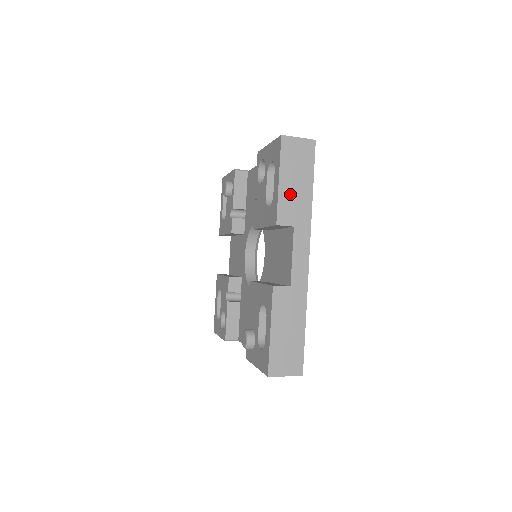
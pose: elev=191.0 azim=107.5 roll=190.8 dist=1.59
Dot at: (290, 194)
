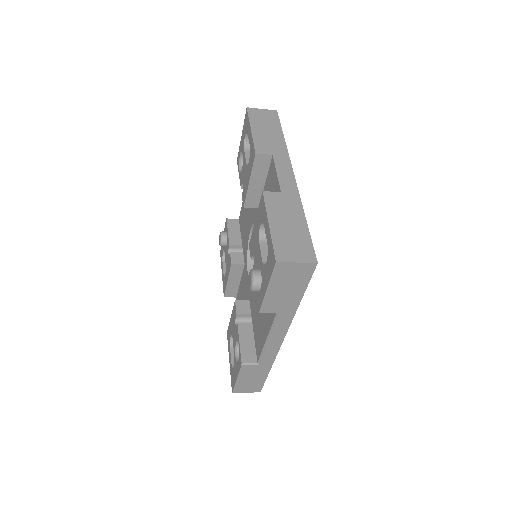
Dot at: (263, 137)
